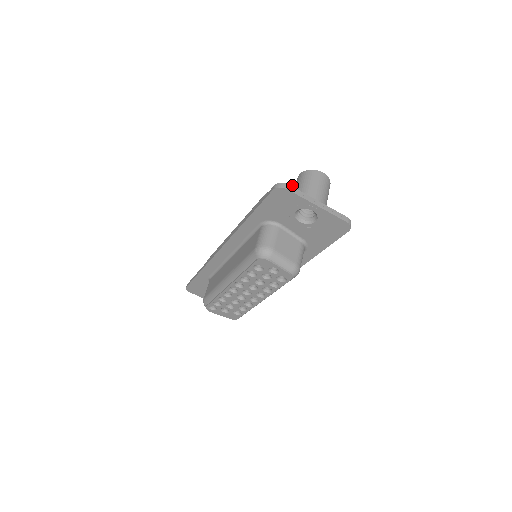
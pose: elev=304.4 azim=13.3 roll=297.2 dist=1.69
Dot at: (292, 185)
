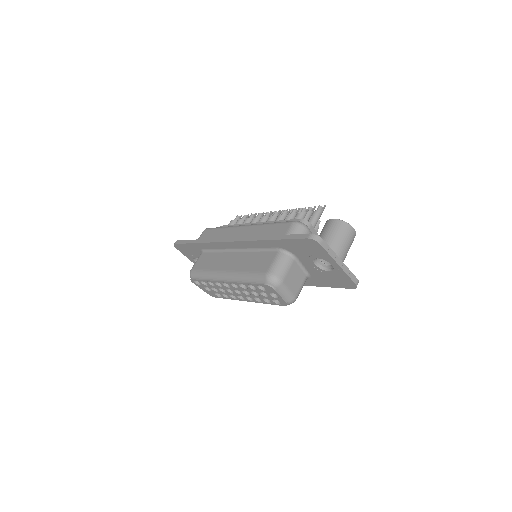
Dot at: (316, 210)
